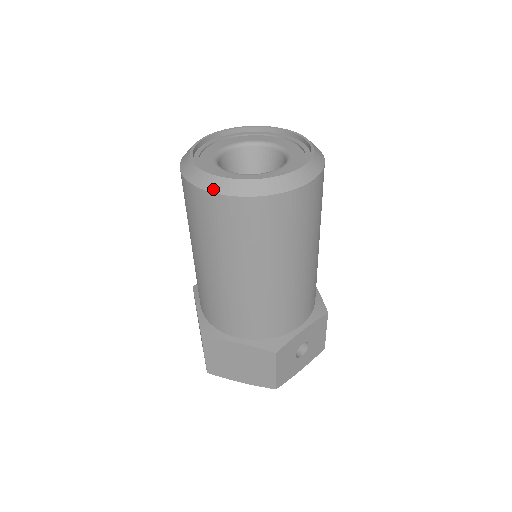
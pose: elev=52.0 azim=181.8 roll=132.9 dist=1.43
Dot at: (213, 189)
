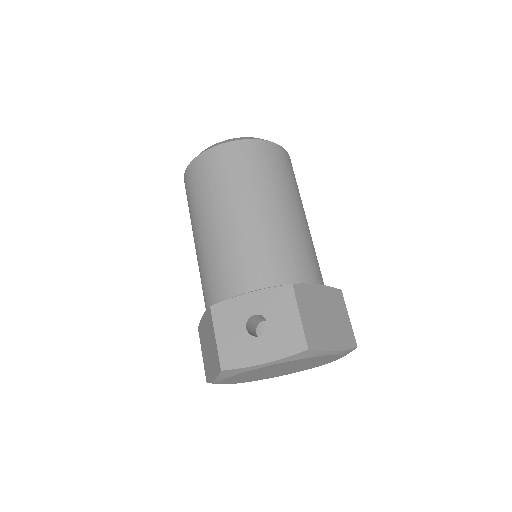
Dot at: occluded
